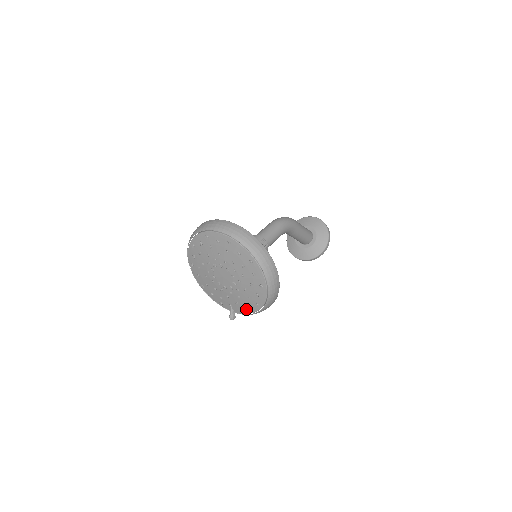
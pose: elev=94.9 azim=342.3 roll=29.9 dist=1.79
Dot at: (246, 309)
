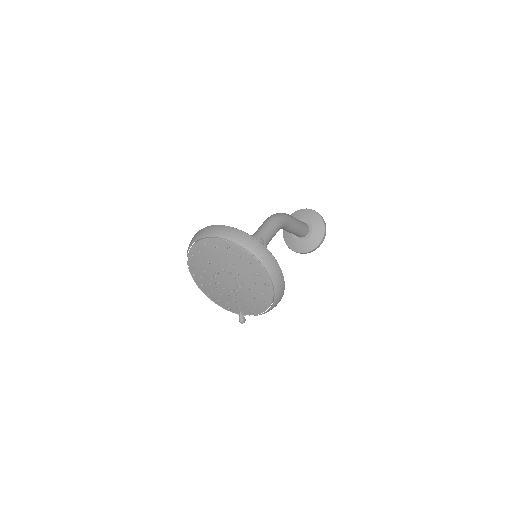
Dot at: (255, 310)
